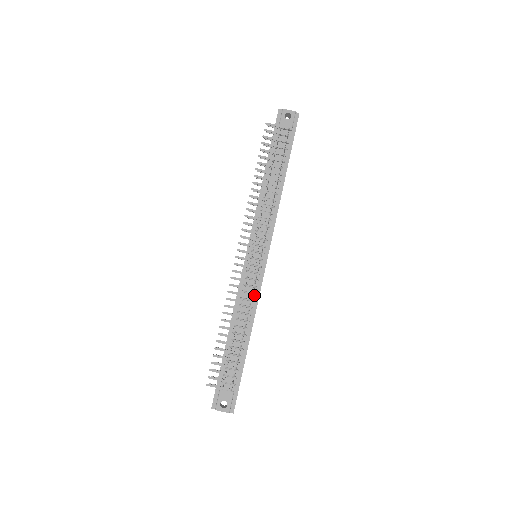
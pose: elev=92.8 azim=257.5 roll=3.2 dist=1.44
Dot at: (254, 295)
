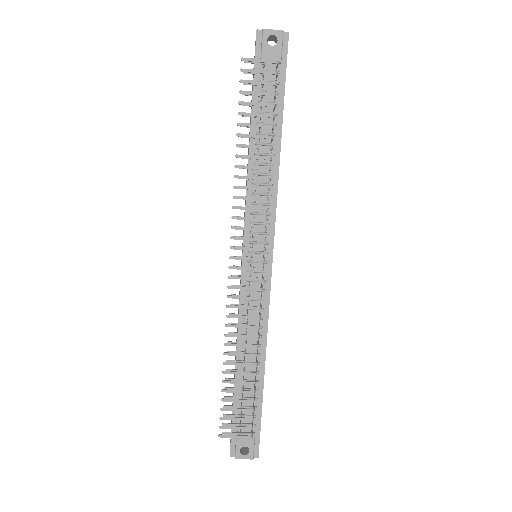
Dot at: (262, 310)
